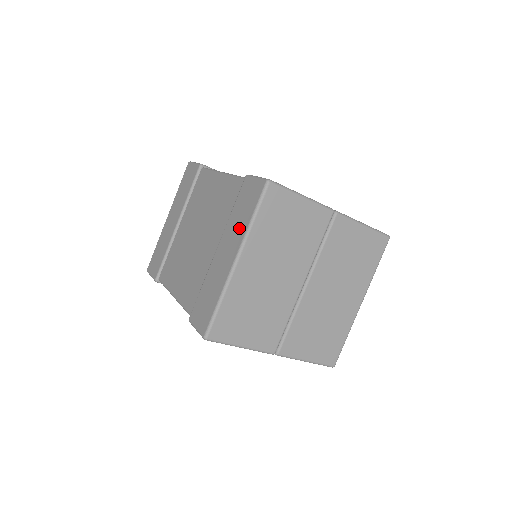
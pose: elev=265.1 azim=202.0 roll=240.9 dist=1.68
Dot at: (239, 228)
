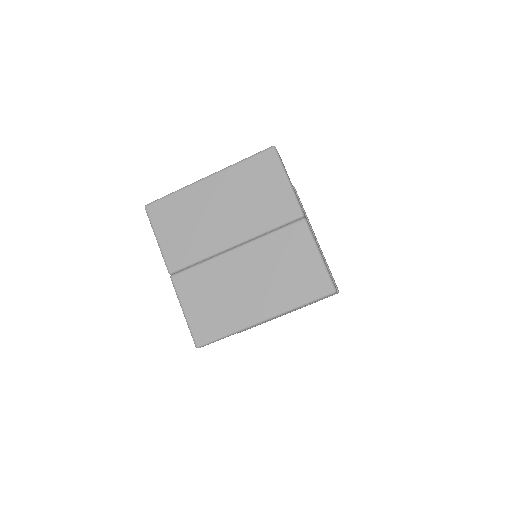
Dot at: occluded
